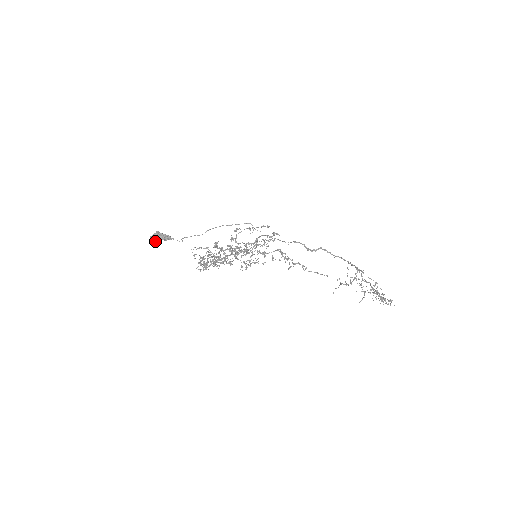
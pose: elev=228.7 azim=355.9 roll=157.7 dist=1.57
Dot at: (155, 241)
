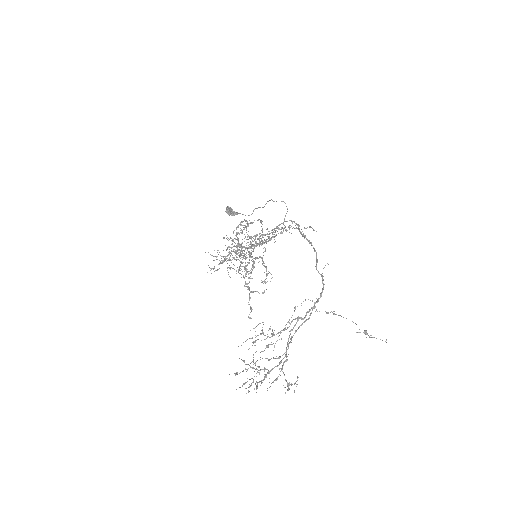
Dot at: occluded
